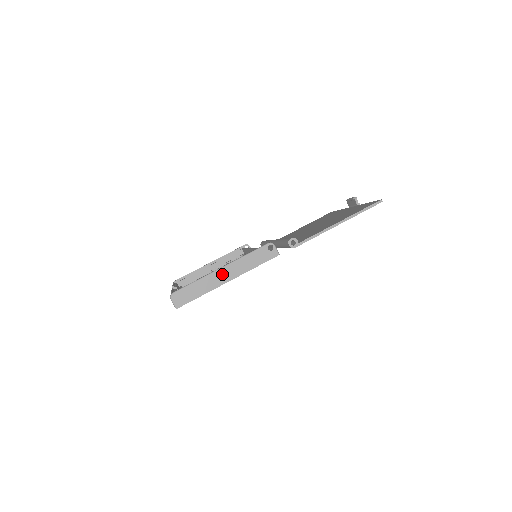
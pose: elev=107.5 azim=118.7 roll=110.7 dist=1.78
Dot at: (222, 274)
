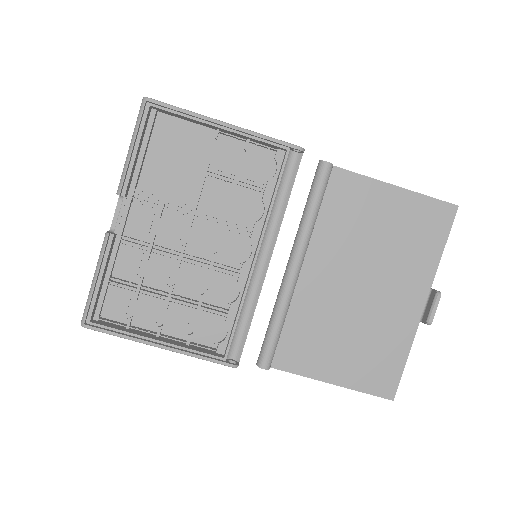
Dot at: occluded
